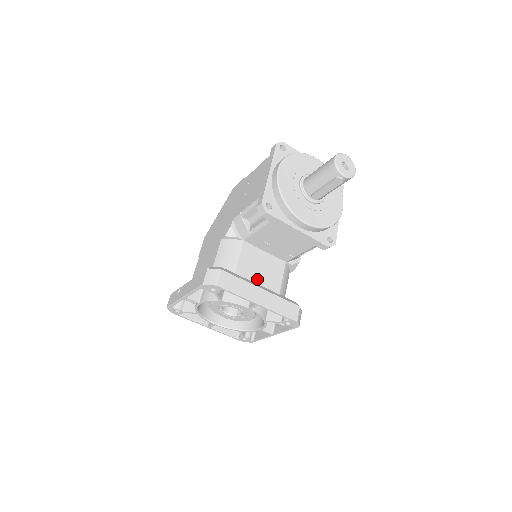
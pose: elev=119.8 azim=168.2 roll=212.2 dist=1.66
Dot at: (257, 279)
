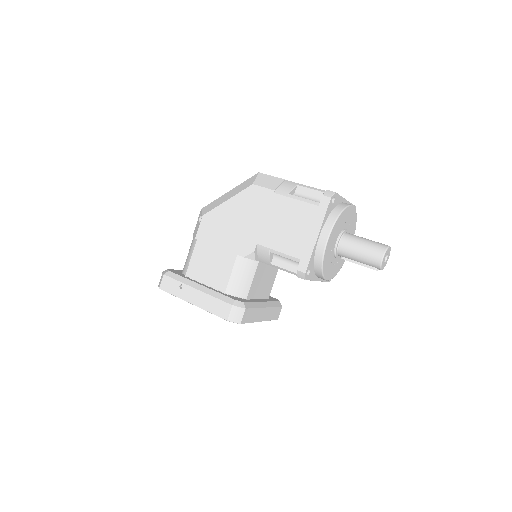
Dot at: (260, 292)
